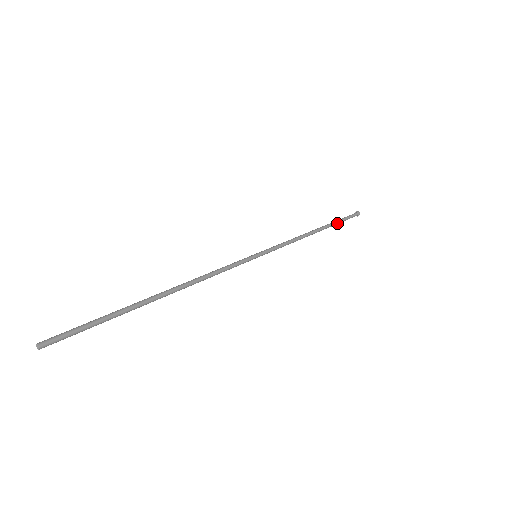
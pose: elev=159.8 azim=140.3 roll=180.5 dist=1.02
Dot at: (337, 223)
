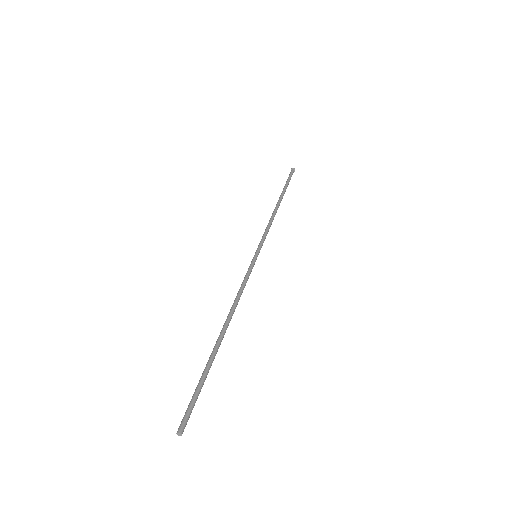
Dot at: occluded
